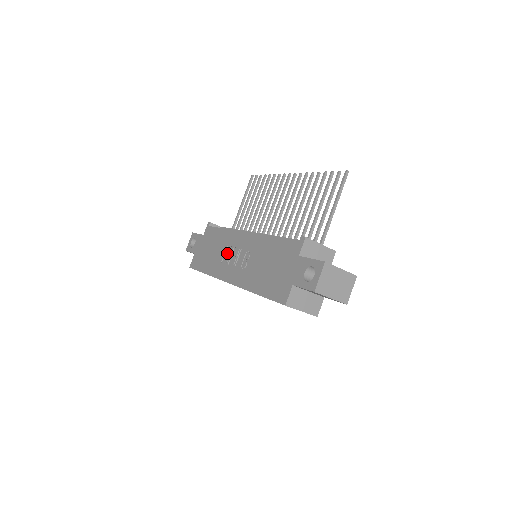
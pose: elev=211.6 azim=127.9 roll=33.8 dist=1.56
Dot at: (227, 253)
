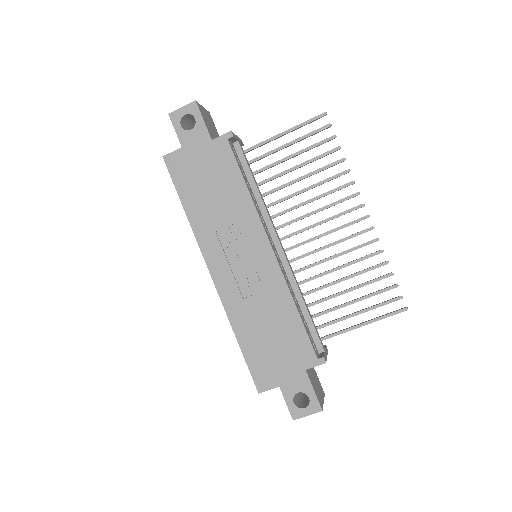
Dot at: (231, 234)
